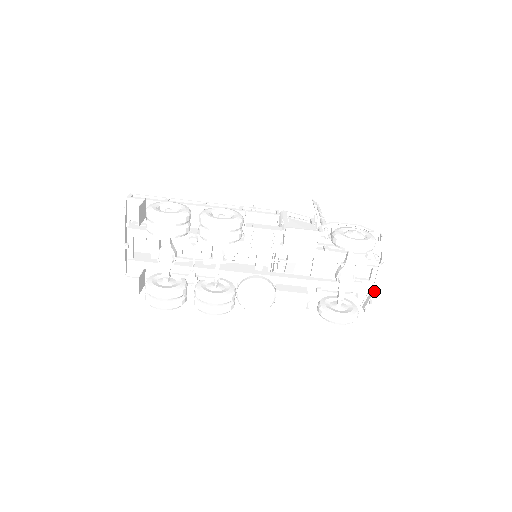
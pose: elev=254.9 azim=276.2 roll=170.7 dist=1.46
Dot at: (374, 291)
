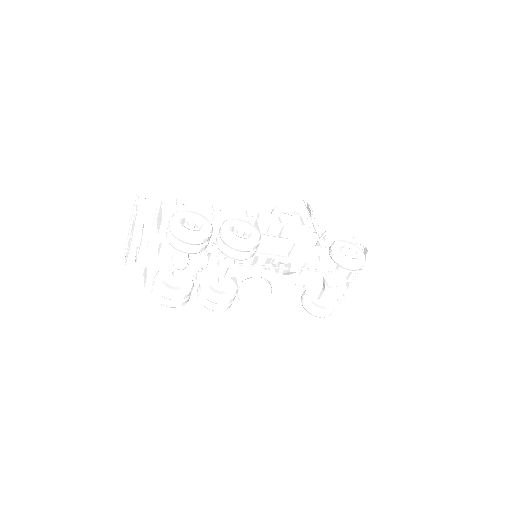
Dot at: (348, 288)
